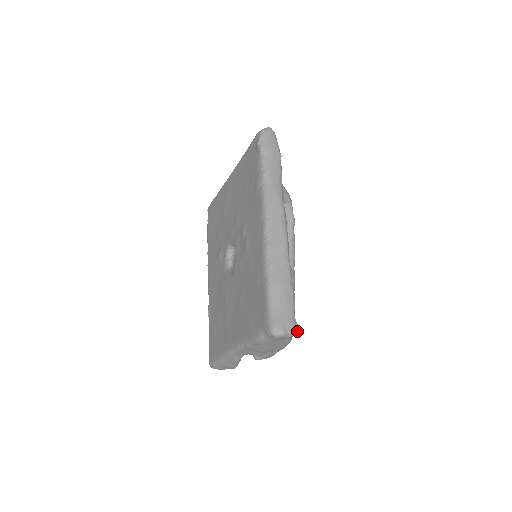
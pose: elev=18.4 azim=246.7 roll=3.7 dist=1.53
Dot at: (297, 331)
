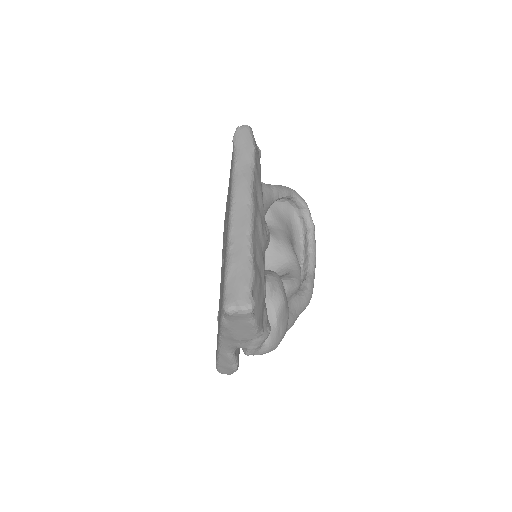
Dot at: (253, 308)
